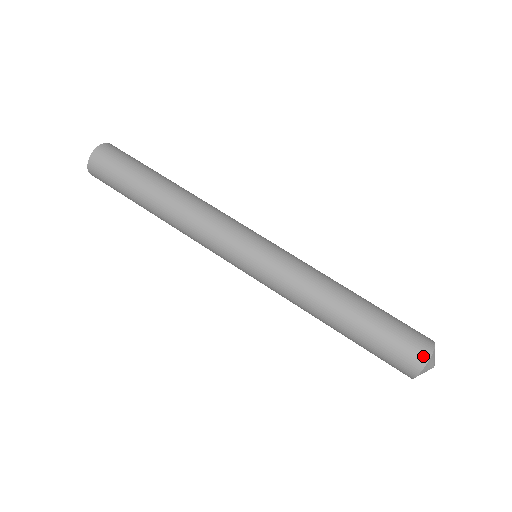
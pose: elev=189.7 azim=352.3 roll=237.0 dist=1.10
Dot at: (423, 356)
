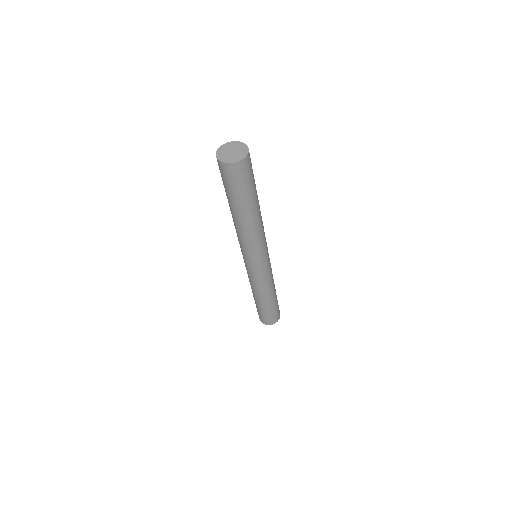
Dot at: (276, 321)
